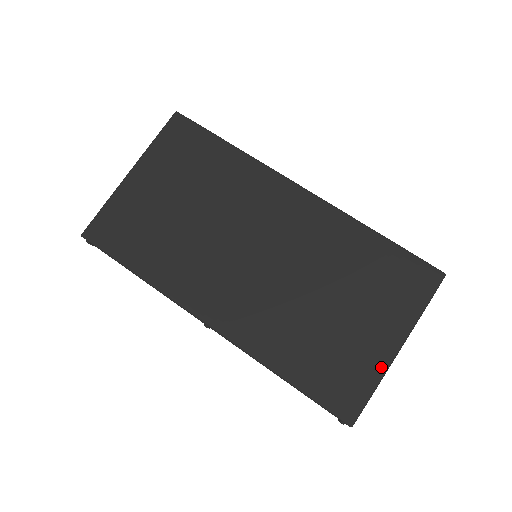
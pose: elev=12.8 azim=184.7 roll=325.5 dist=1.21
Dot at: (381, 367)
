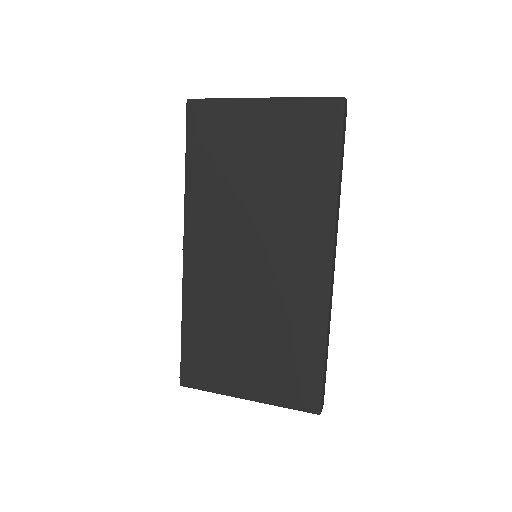
Dot at: (227, 391)
